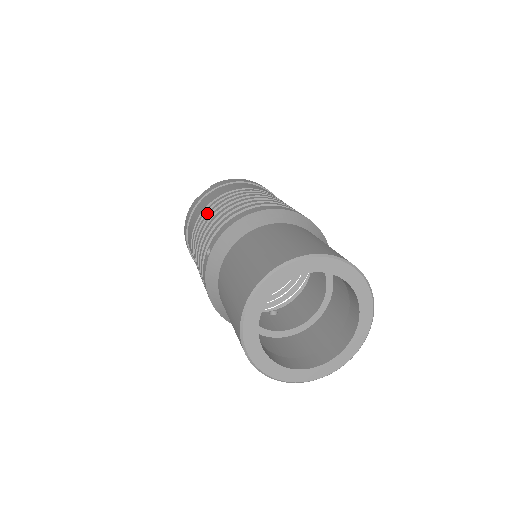
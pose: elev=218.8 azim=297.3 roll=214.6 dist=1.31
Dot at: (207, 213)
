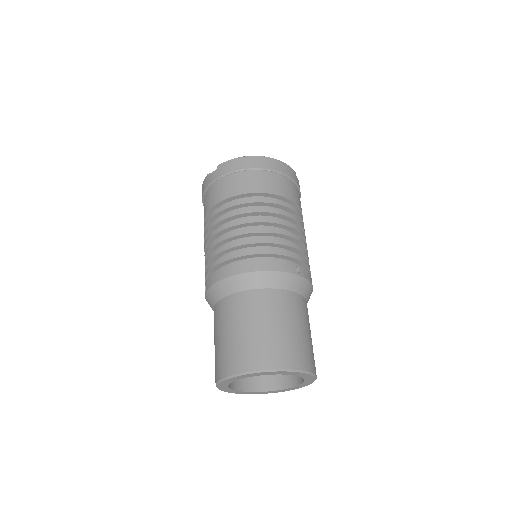
Dot at: (209, 225)
